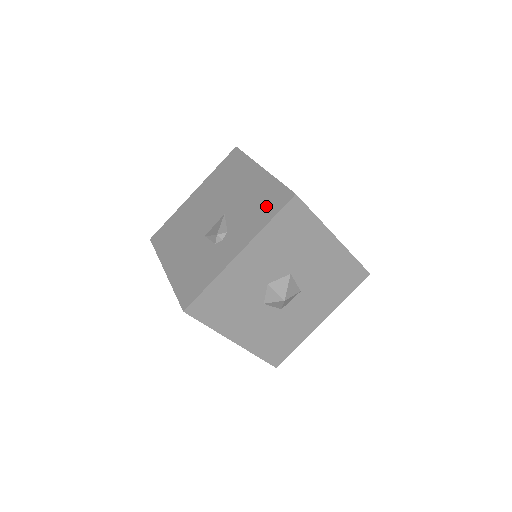
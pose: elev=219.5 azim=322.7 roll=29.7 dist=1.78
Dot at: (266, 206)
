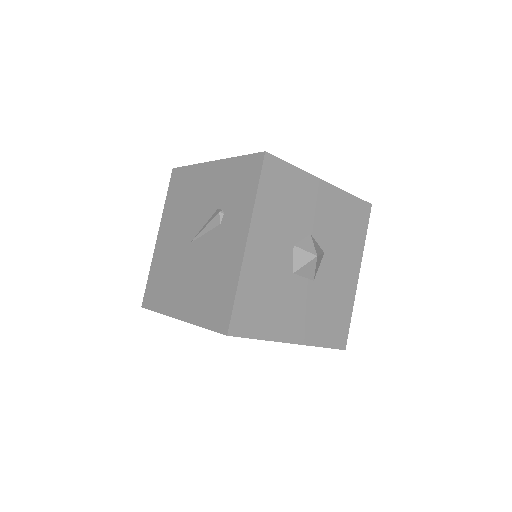
Dot at: occluded
